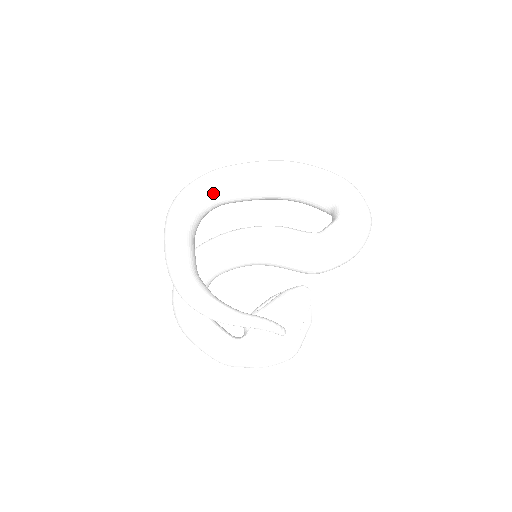
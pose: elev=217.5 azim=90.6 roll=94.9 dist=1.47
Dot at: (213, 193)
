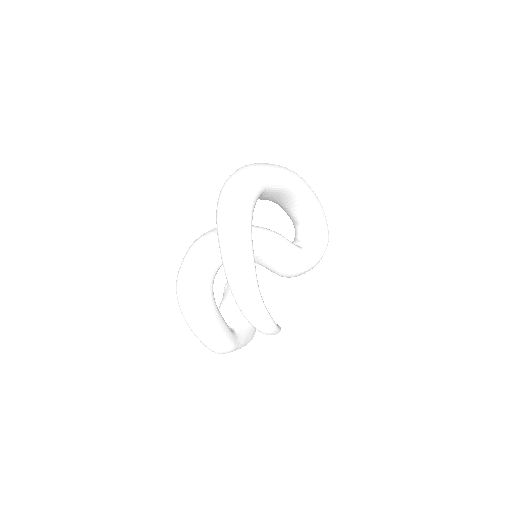
Dot at: occluded
